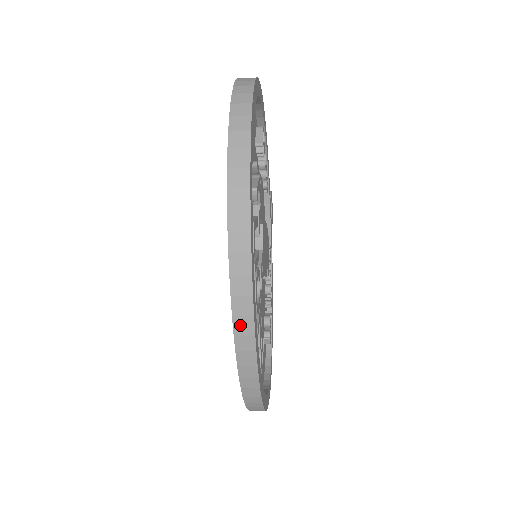
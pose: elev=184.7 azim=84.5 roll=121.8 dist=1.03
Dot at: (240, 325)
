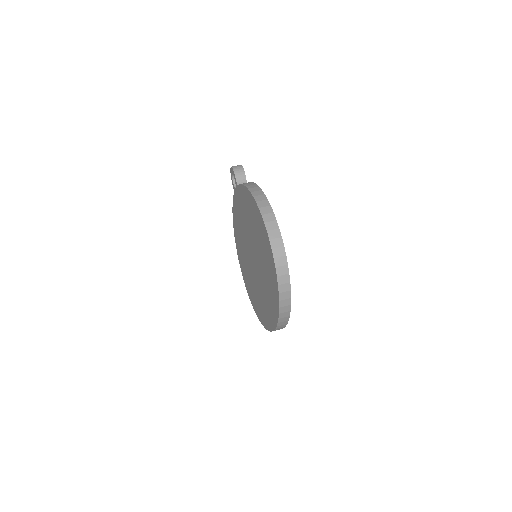
Dot at: occluded
